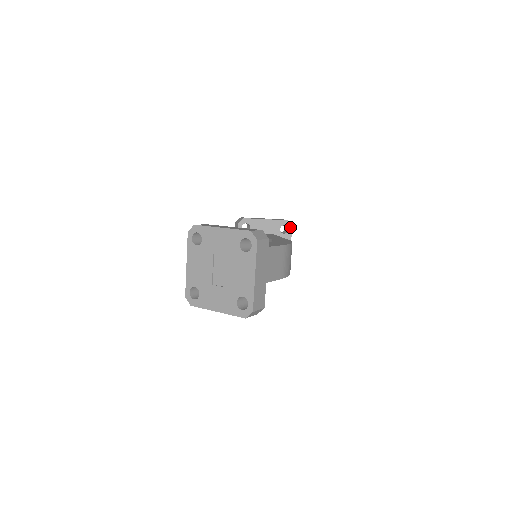
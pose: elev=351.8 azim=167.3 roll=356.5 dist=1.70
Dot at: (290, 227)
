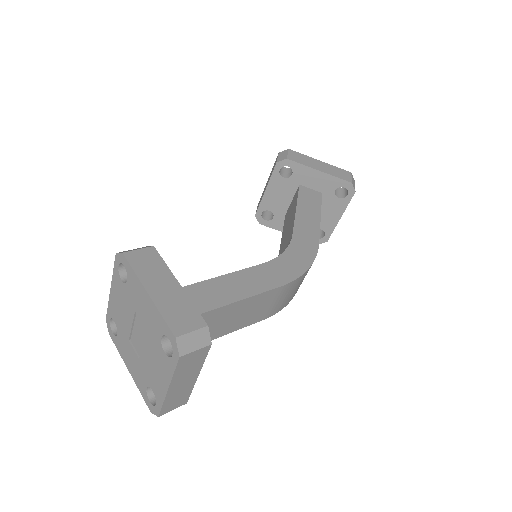
Dot at: (351, 192)
